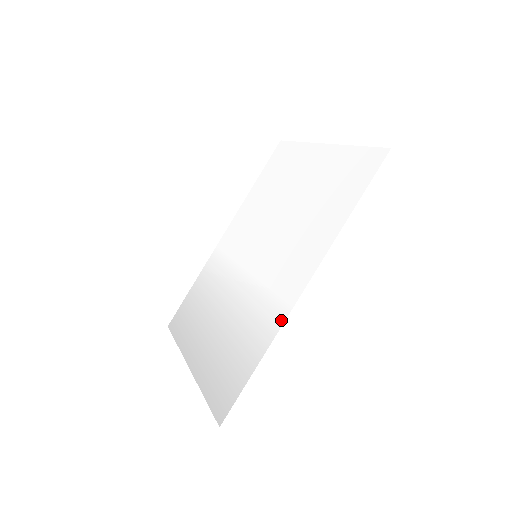
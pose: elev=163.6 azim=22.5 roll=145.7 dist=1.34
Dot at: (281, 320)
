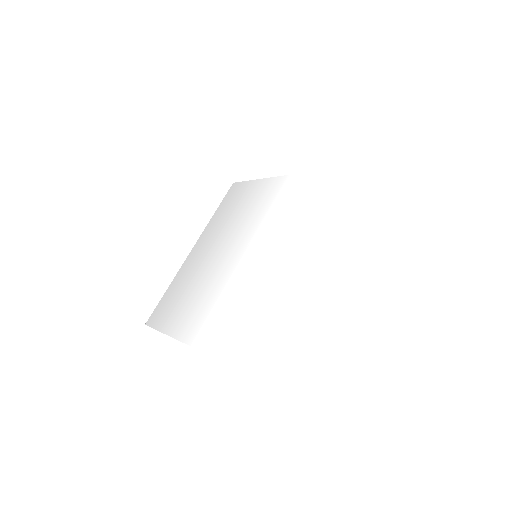
Dot at: (188, 339)
